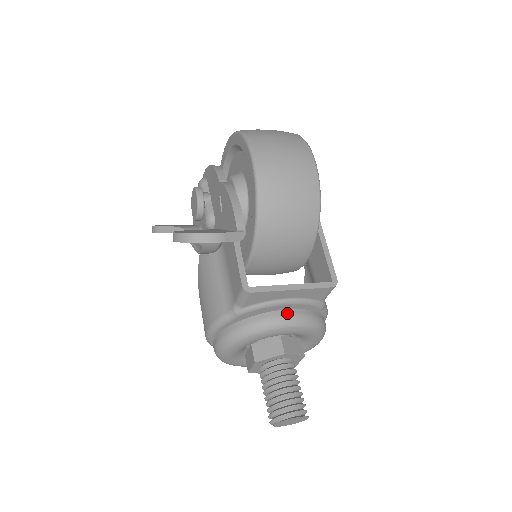
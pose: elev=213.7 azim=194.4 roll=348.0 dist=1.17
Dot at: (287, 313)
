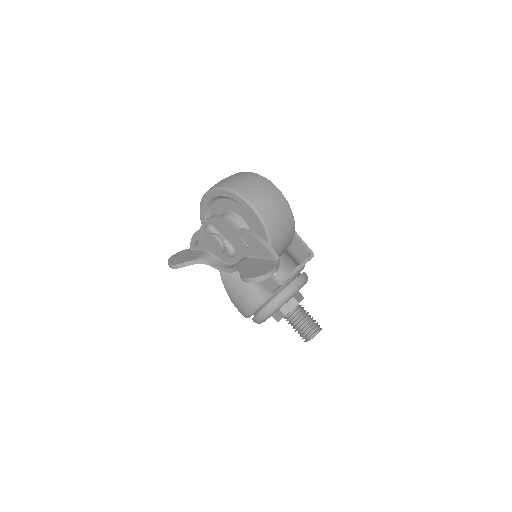
Dot at: (296, 283)
